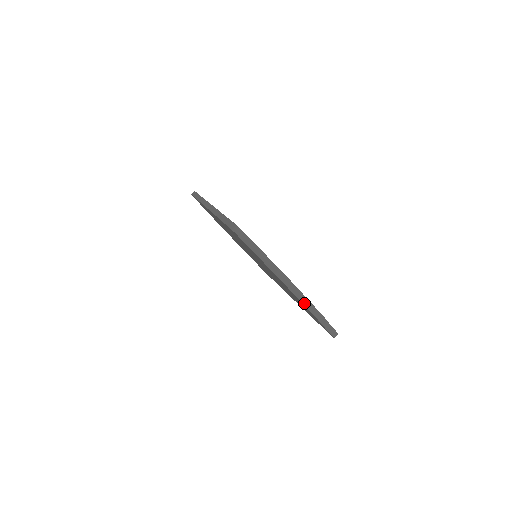
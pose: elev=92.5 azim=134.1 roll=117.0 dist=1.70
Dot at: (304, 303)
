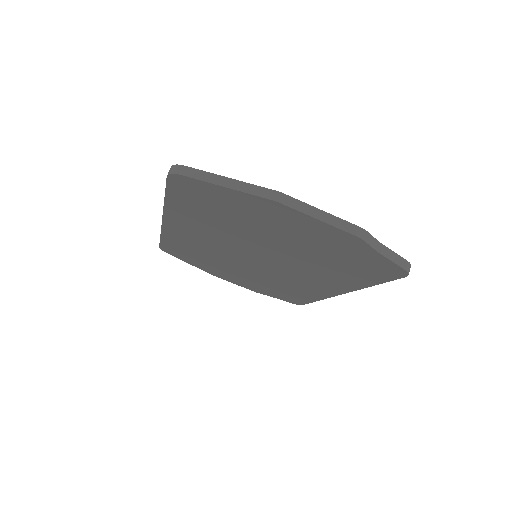
Dot at: (320, 218)
